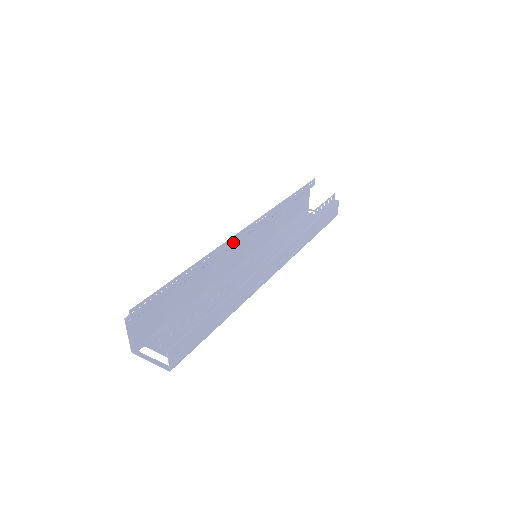
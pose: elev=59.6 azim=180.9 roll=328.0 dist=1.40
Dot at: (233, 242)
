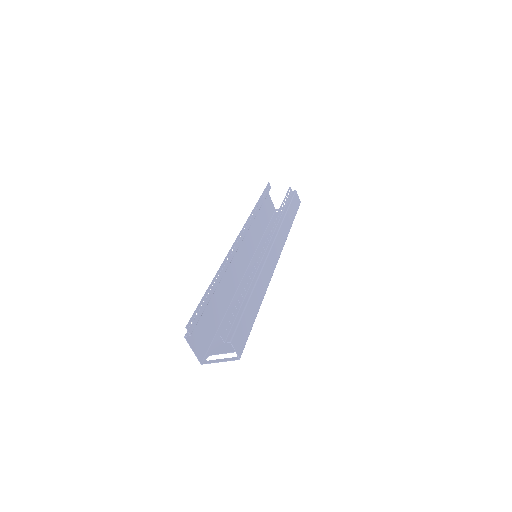
Dot at: (234, 251)
